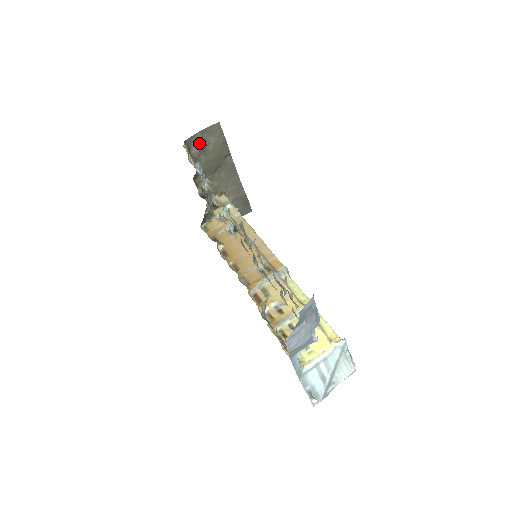
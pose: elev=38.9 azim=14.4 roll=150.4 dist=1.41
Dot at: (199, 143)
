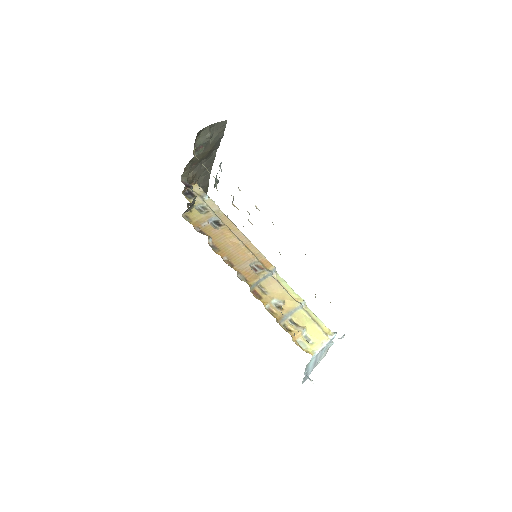
Dot at: (205, 136)
